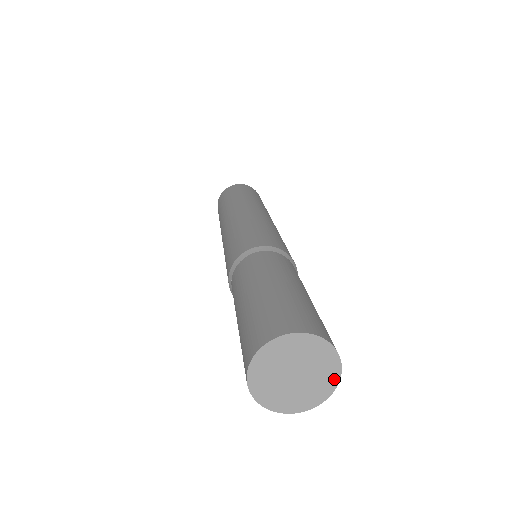
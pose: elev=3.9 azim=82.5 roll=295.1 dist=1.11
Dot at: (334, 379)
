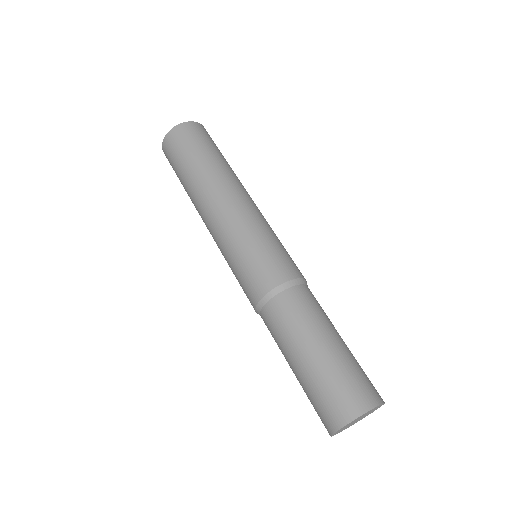
Dot at: occluded
